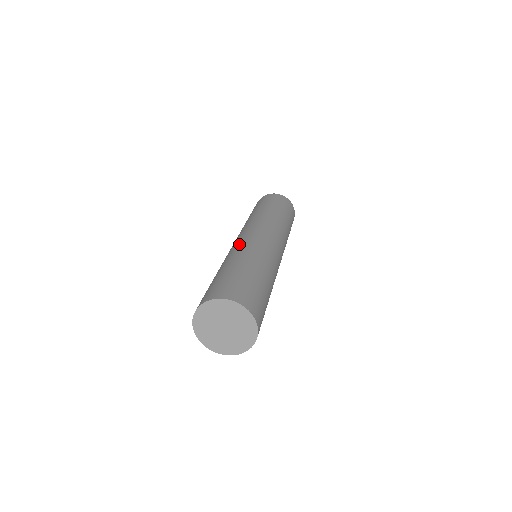
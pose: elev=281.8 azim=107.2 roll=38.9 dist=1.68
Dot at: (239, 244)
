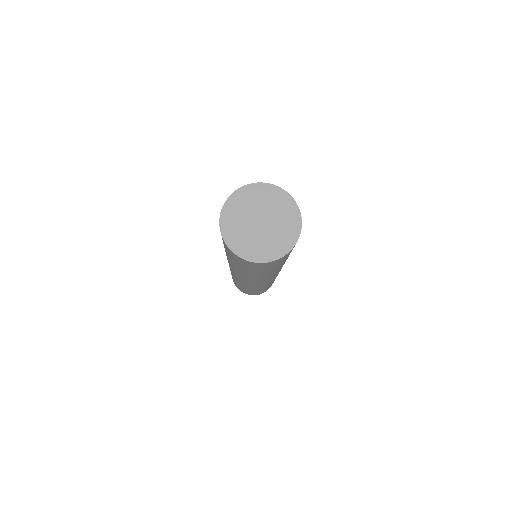
Dot at: occluded
